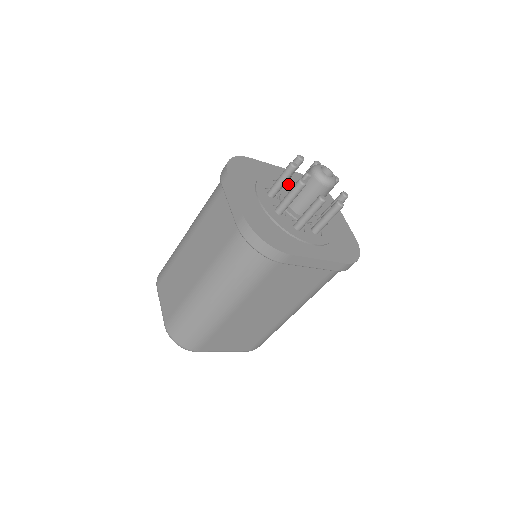
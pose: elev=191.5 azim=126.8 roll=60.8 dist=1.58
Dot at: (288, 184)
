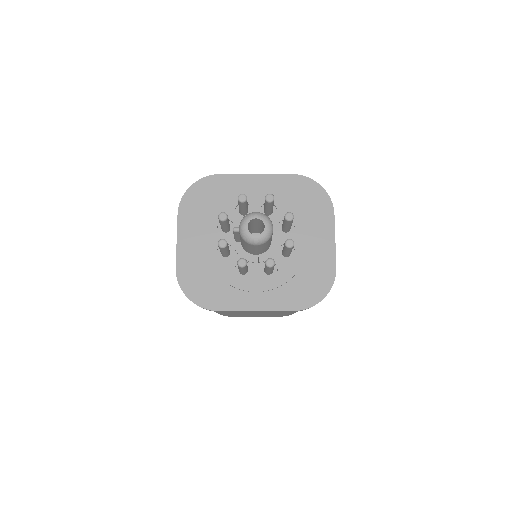
Dot at: (260, 203)
